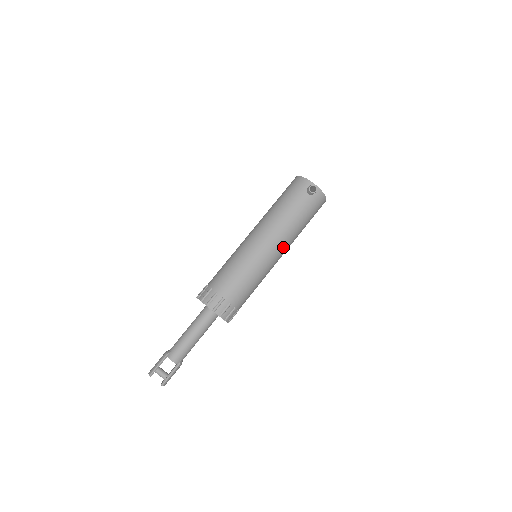
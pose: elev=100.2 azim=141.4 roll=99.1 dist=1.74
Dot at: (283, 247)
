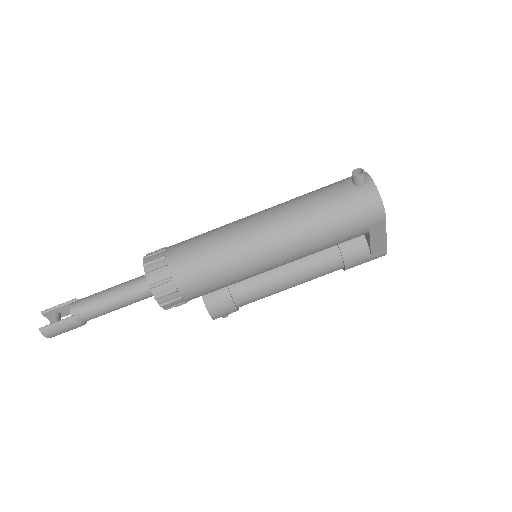
Dot at: (281, 236)
